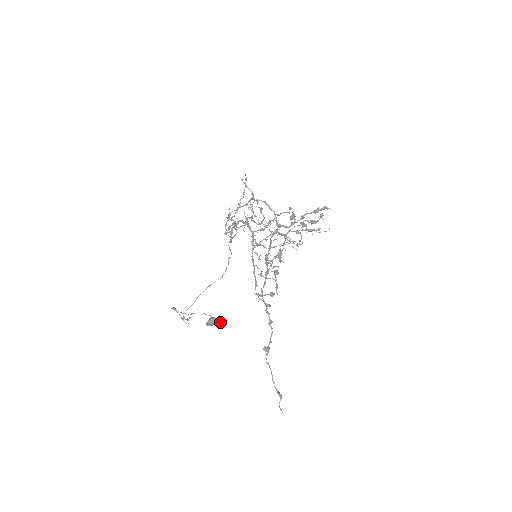
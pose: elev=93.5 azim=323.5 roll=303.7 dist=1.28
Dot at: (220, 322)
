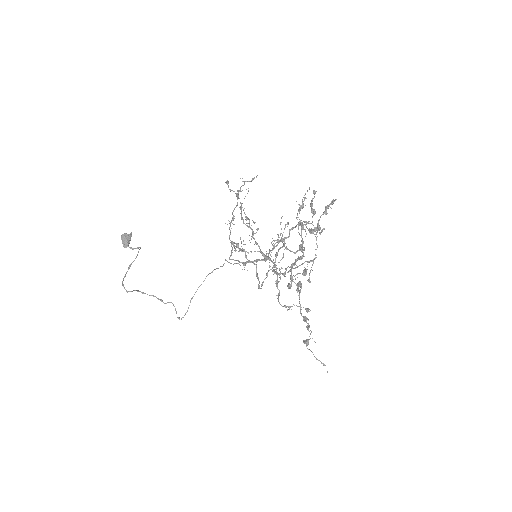
Dot at: (131, 232)
